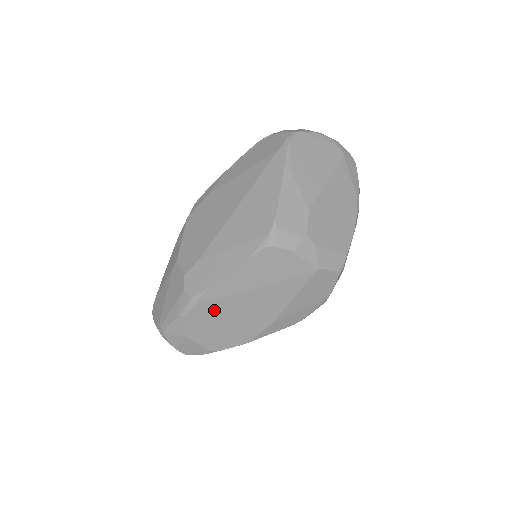
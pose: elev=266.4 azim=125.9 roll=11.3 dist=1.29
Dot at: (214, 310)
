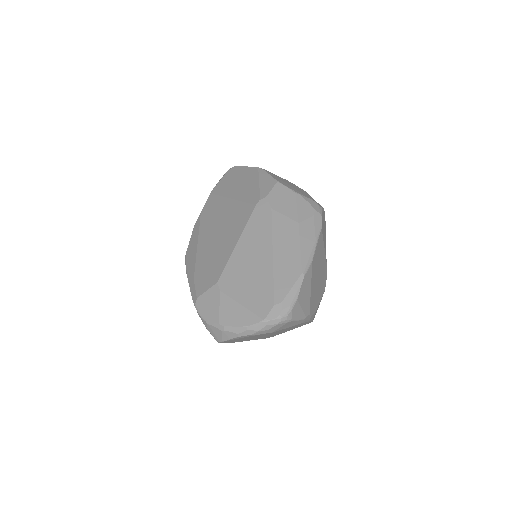
Dot at: occluded
